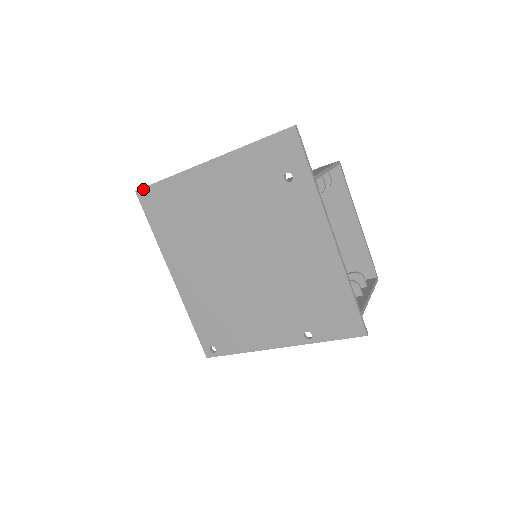
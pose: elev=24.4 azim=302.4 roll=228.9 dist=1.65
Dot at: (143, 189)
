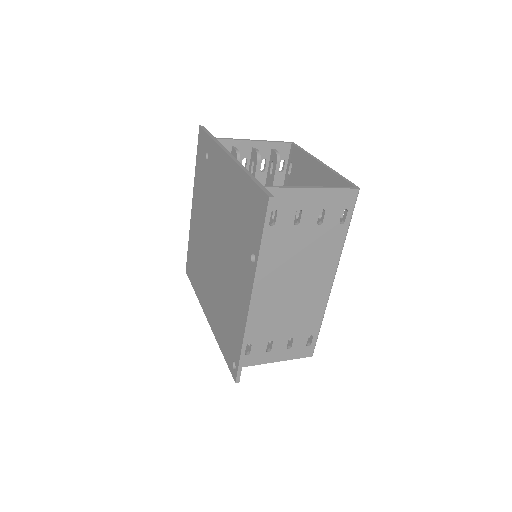
Dot at: (186, 265)
